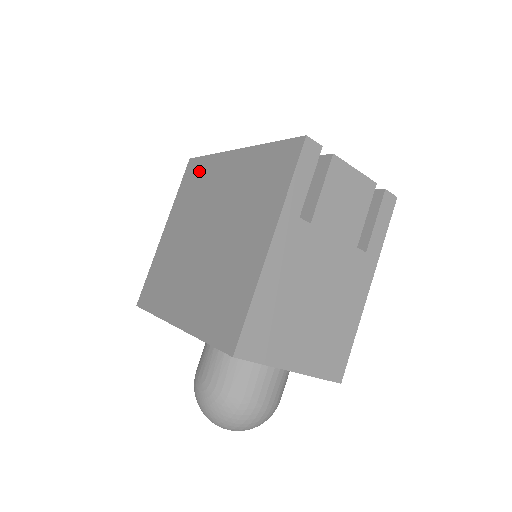
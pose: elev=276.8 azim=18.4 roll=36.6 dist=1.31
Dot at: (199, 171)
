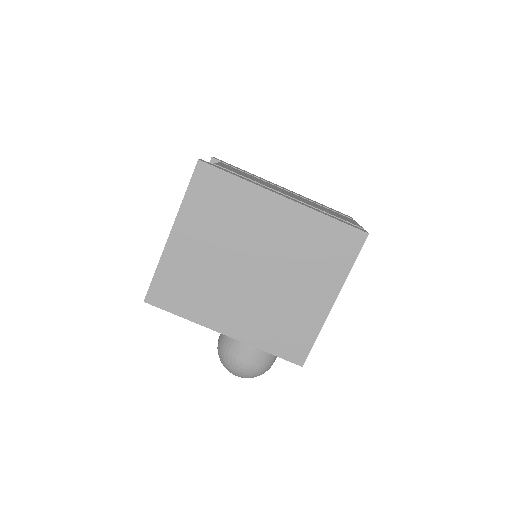
Dot at: (224, 189)
